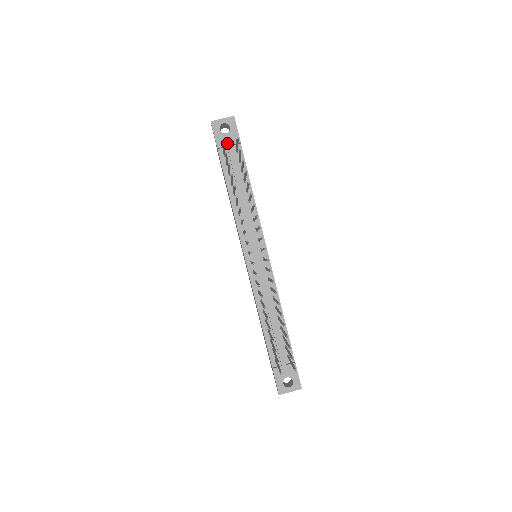
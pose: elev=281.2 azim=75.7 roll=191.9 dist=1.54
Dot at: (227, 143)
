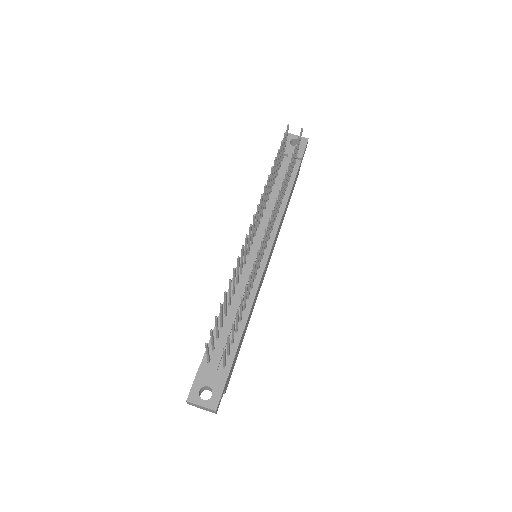
Dot at: (290, 153)
